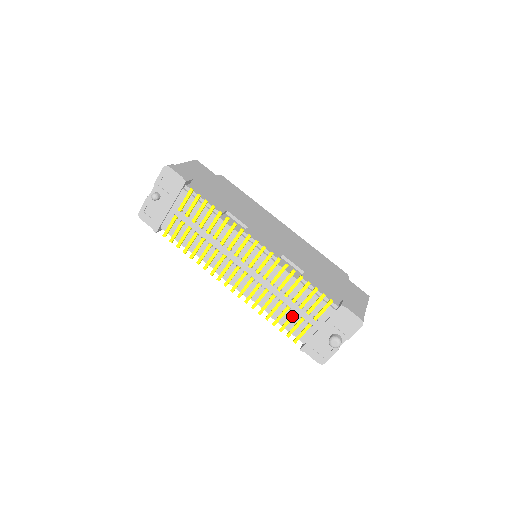
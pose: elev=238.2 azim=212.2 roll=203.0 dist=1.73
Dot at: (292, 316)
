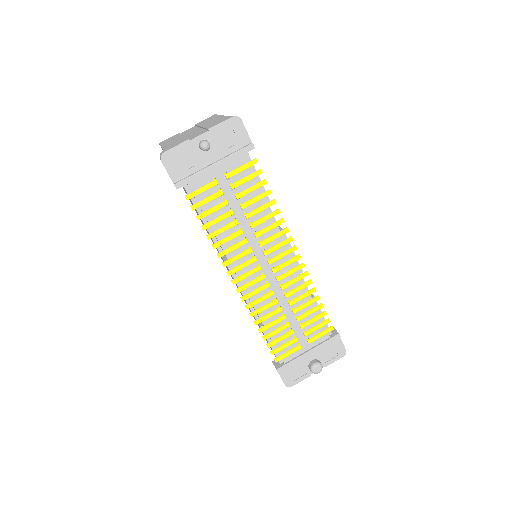
Dot at: (289, 334)
